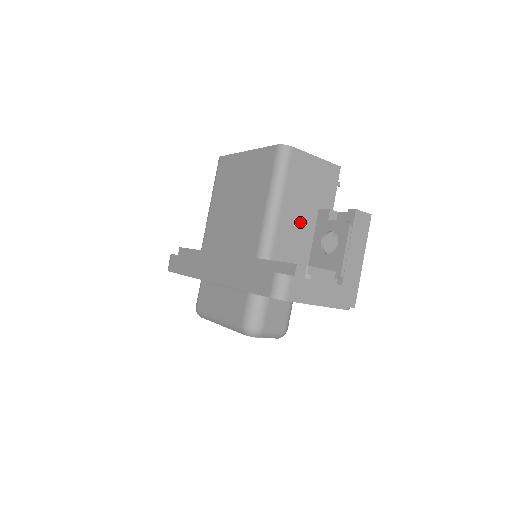
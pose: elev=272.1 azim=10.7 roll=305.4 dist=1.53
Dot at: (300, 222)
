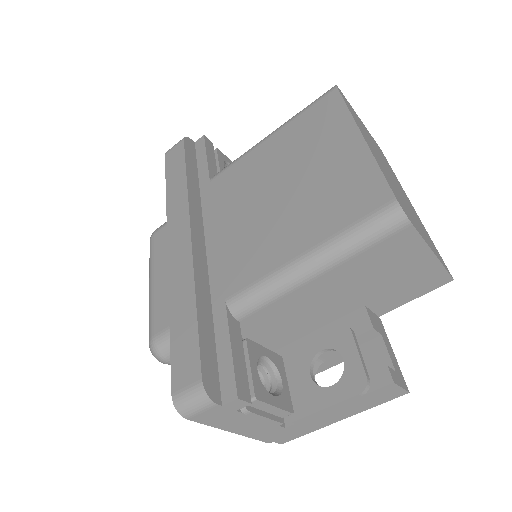
Dot at: (323, 305)
